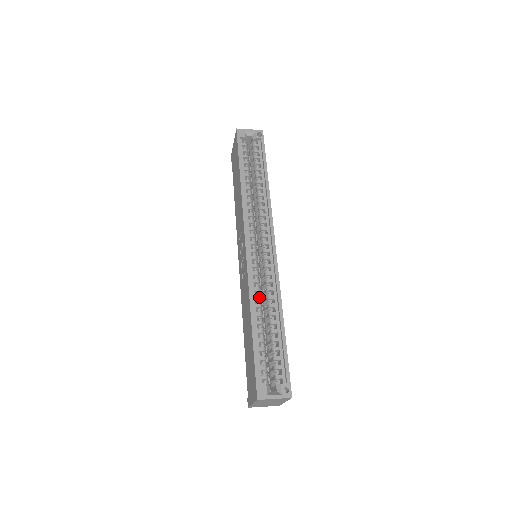
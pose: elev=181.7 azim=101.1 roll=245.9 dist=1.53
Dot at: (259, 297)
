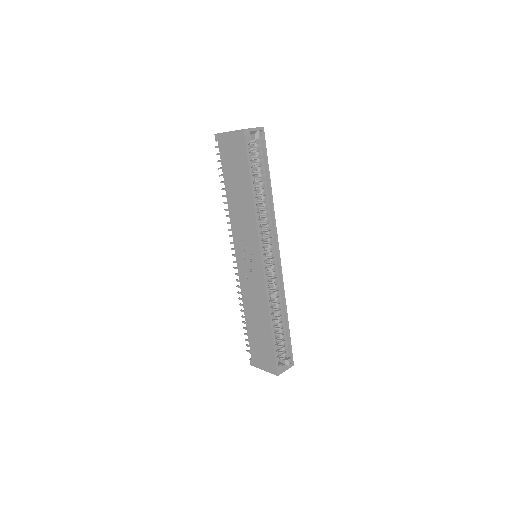
Dot at: occluded
